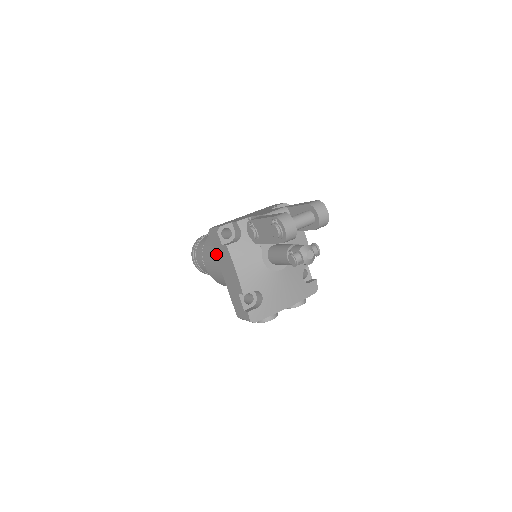
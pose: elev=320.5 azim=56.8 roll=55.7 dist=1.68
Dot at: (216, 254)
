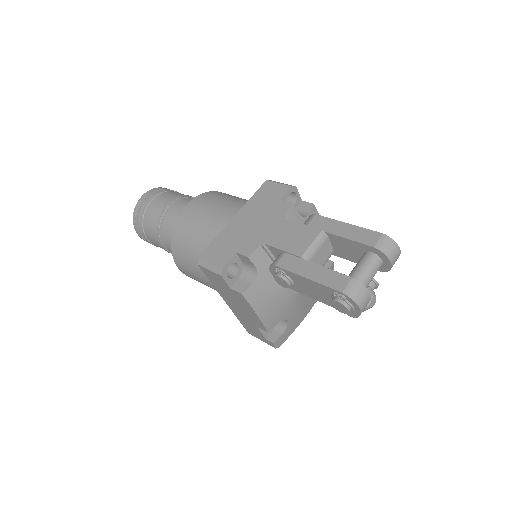
Dot at: (214, 285)
